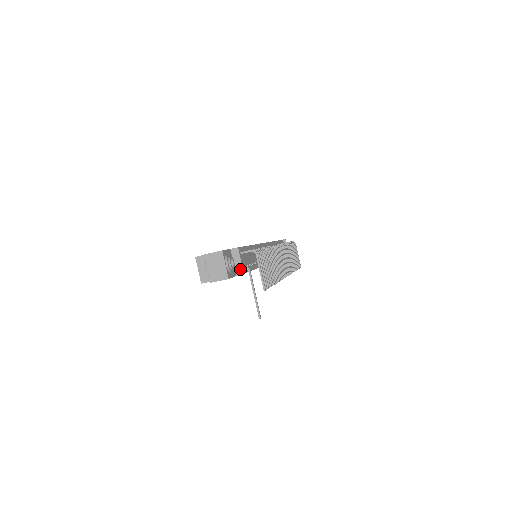
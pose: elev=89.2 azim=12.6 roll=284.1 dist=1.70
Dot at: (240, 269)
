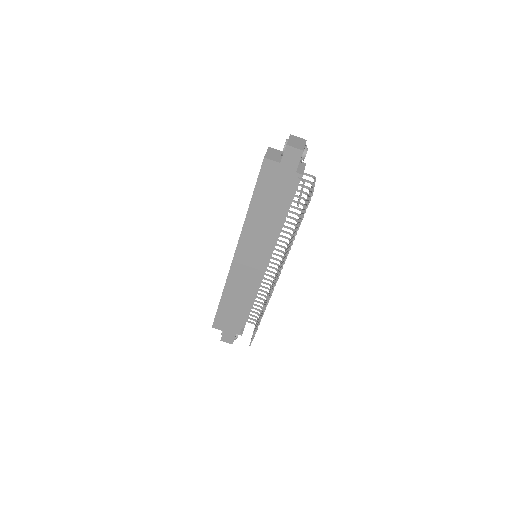
Dot at: (301, 171)
